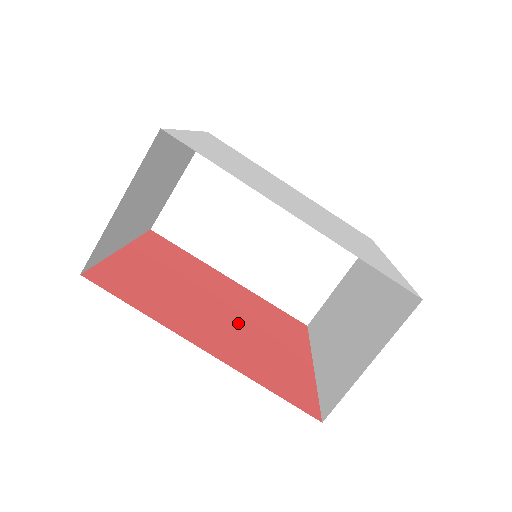
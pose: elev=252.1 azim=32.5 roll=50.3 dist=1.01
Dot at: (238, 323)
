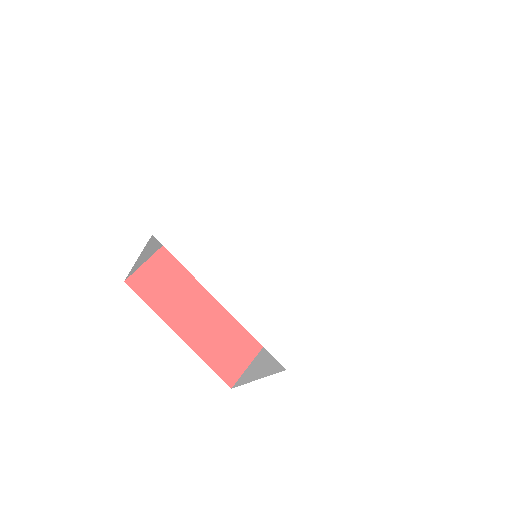
Dot at: occluded
